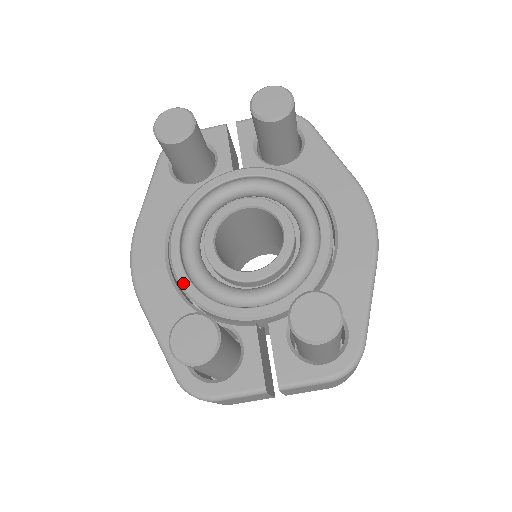
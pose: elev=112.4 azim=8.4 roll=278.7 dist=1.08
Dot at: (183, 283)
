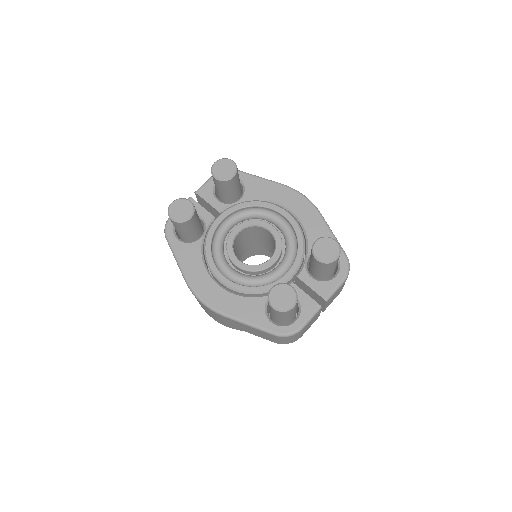
Dot at: (240, 289)
